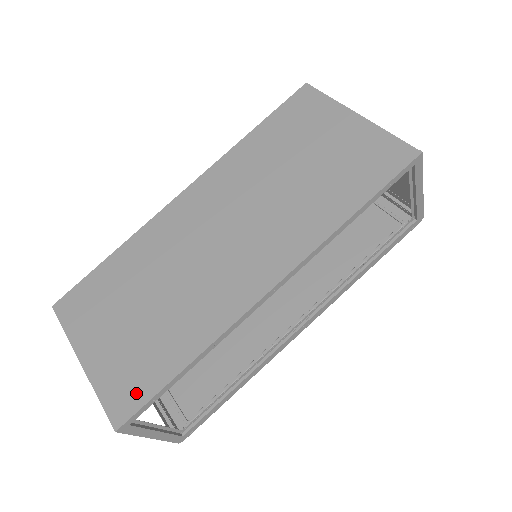
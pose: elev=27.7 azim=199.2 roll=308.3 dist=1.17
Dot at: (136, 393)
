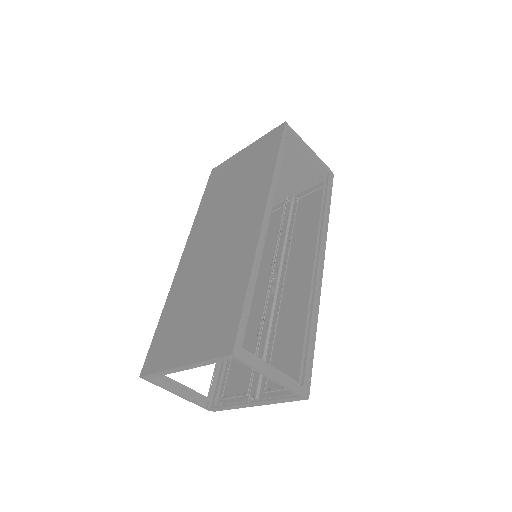
Dot at: (229, 328)
